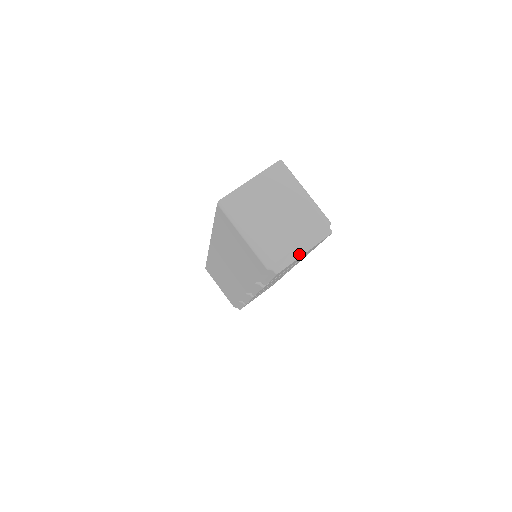
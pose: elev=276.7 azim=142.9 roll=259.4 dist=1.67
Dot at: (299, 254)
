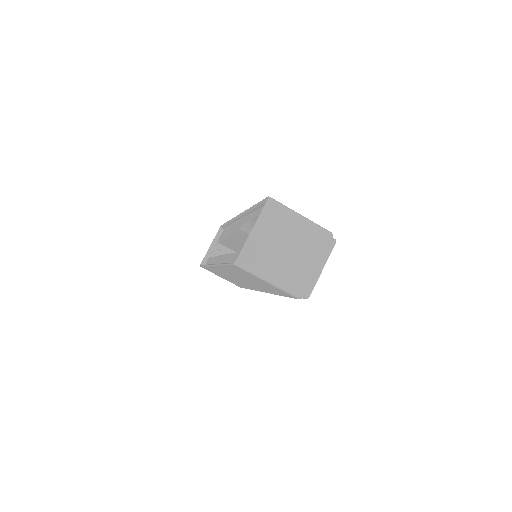
Dot at: (319, 274)
